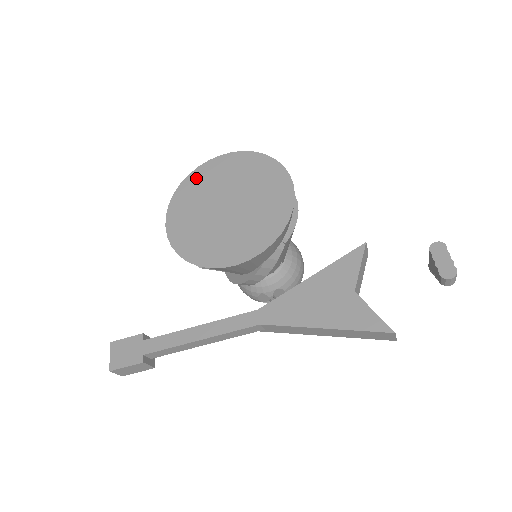
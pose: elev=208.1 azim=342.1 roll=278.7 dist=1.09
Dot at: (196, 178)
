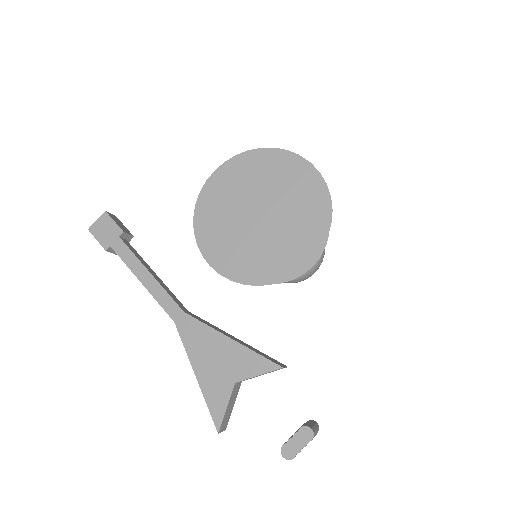
Dot at: (274, 159)
